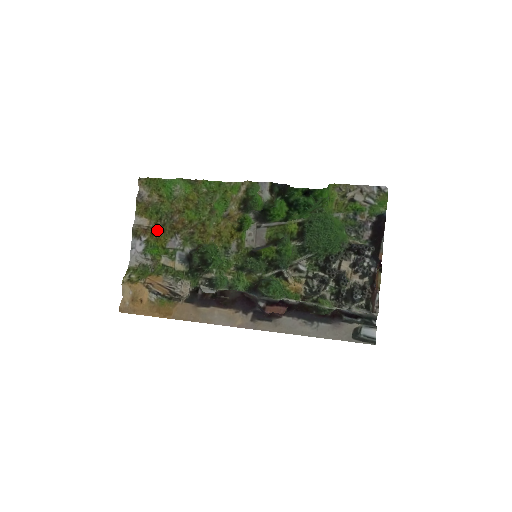
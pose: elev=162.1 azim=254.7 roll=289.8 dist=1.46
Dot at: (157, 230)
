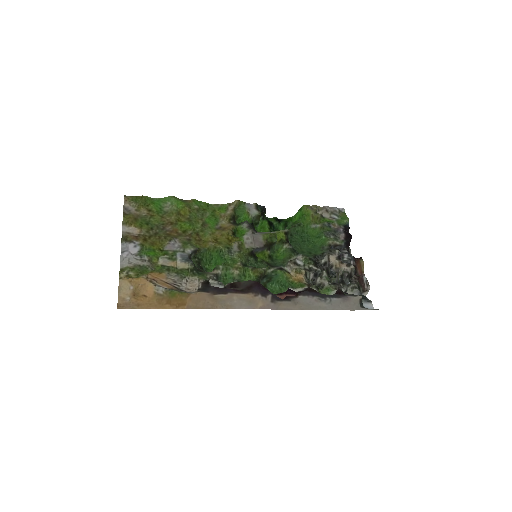
Dot at: (150, 237)
